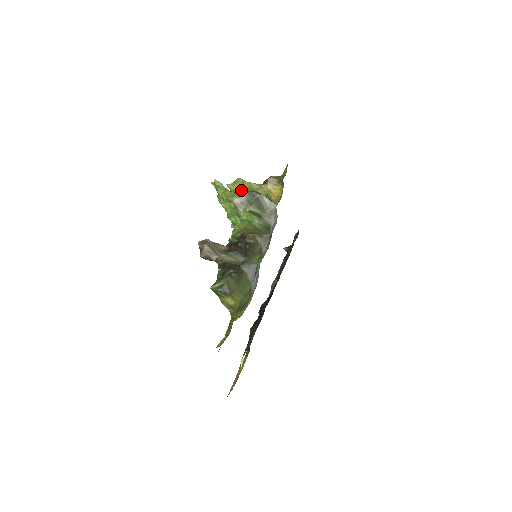
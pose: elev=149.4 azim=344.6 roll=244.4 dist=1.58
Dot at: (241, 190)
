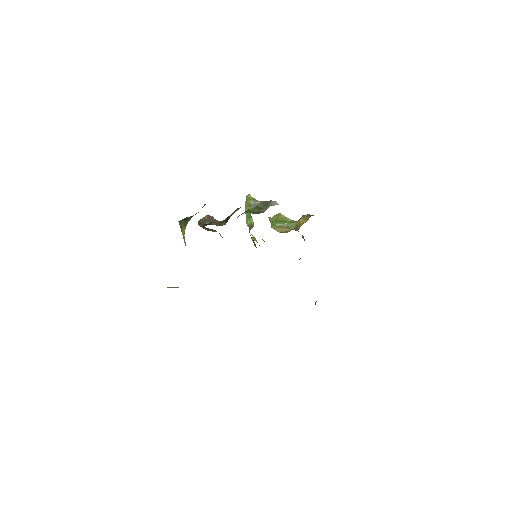
Dot at: (277, 220)
